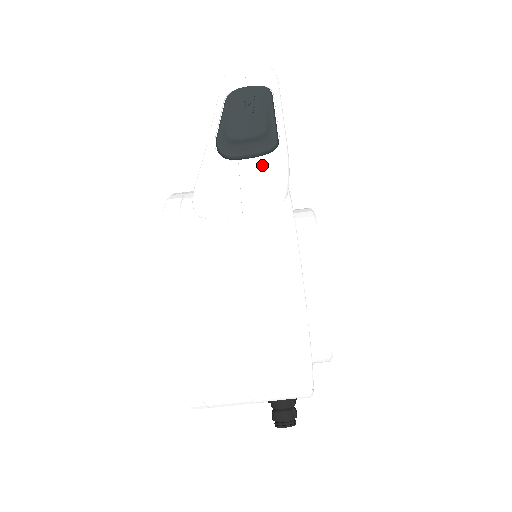
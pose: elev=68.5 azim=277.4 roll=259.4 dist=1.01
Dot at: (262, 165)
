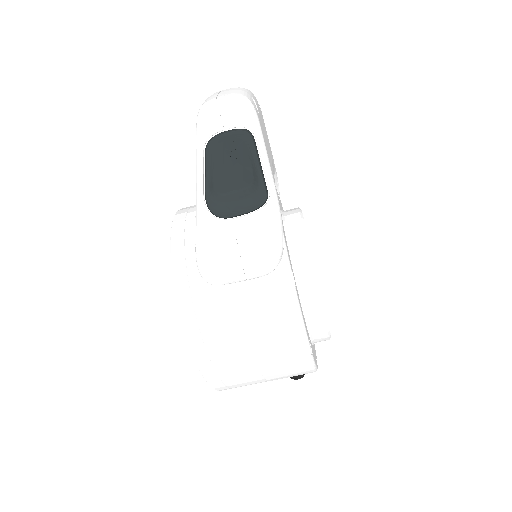
Dot at: (256, 223)
